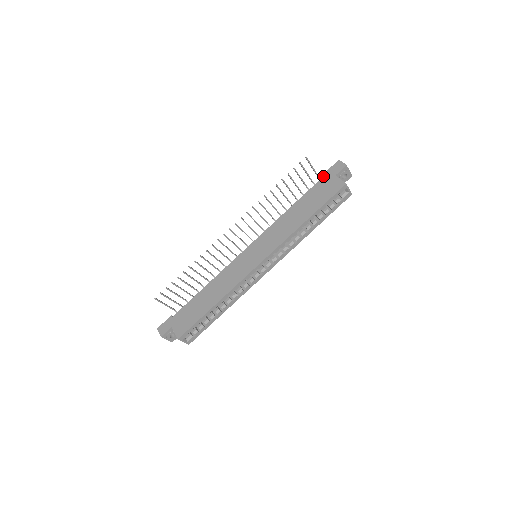
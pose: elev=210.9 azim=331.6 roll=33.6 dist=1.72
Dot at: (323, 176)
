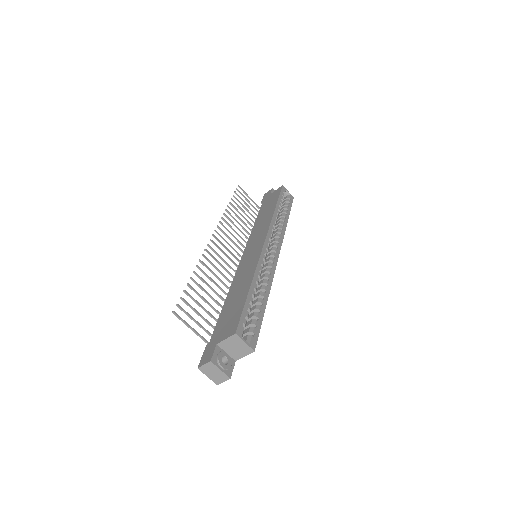
Dot at: (262, 203)
